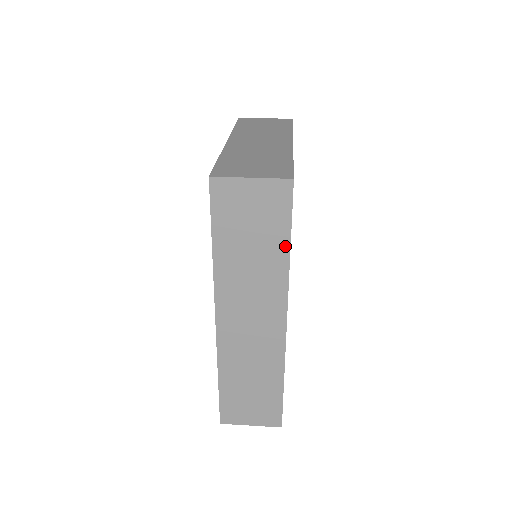
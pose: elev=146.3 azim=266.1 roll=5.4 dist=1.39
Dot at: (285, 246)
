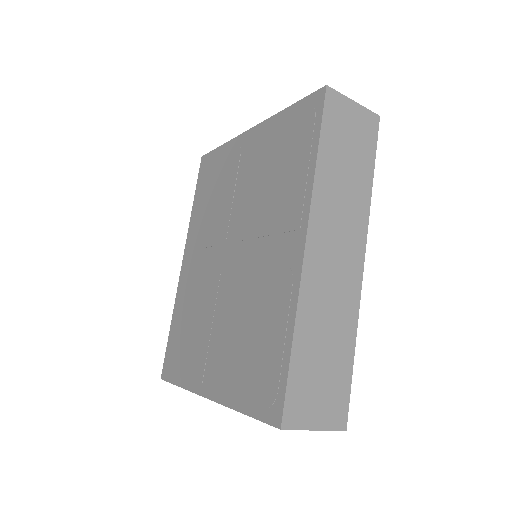
Dot at: (370, 174)
